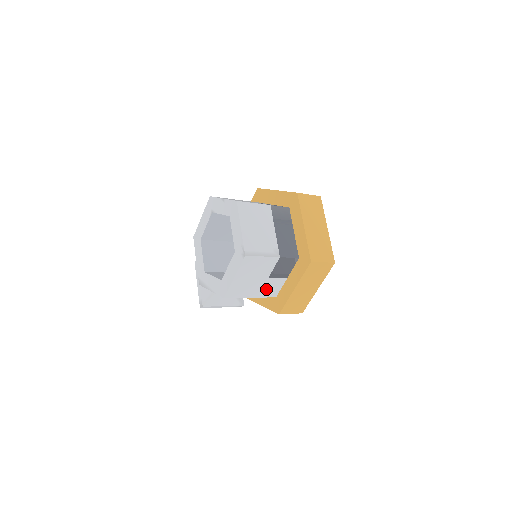
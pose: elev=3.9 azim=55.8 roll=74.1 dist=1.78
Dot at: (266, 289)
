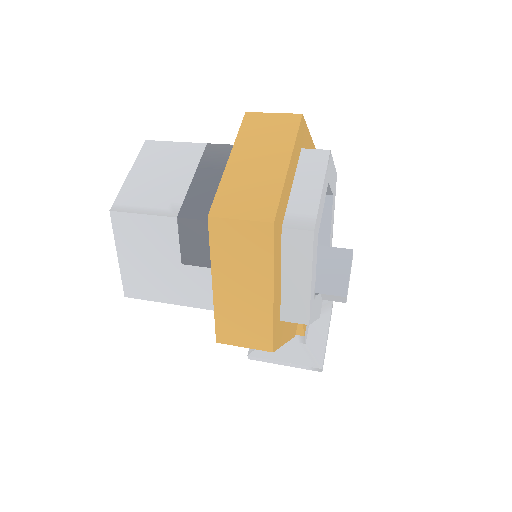
Dot at: (193, 289)
